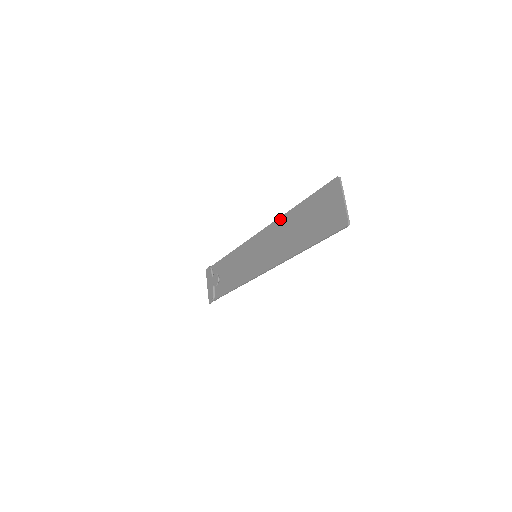
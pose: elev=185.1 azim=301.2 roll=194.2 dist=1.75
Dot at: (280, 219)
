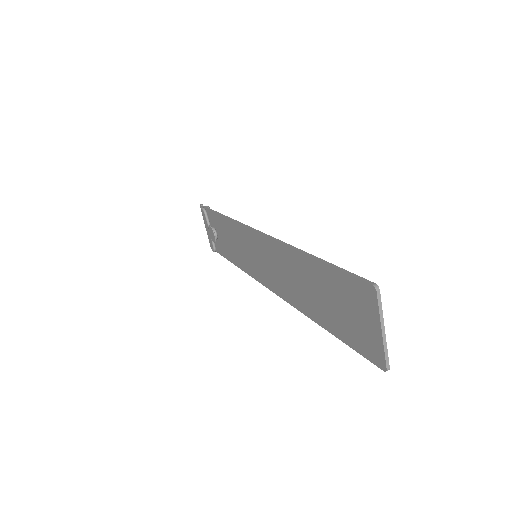
Dot at: (283, 247)
